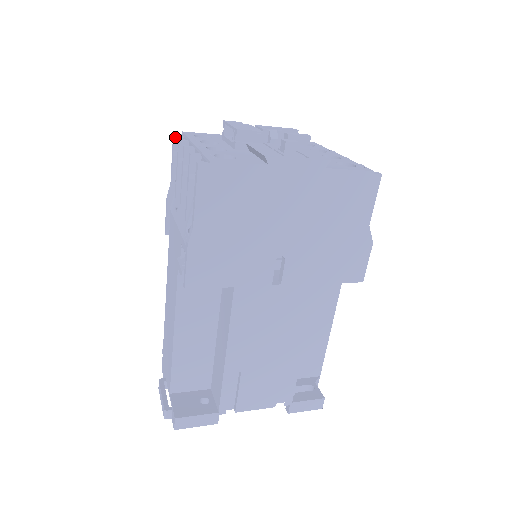
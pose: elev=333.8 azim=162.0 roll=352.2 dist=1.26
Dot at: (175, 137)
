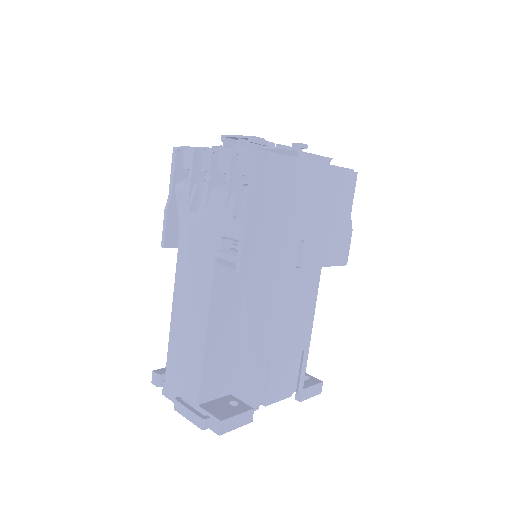
Dot at: (178, 150)
